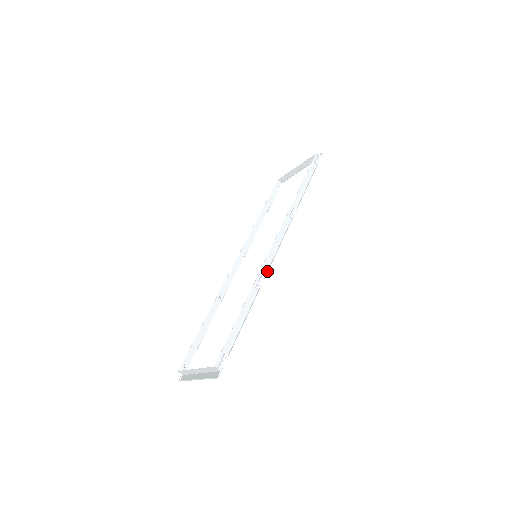
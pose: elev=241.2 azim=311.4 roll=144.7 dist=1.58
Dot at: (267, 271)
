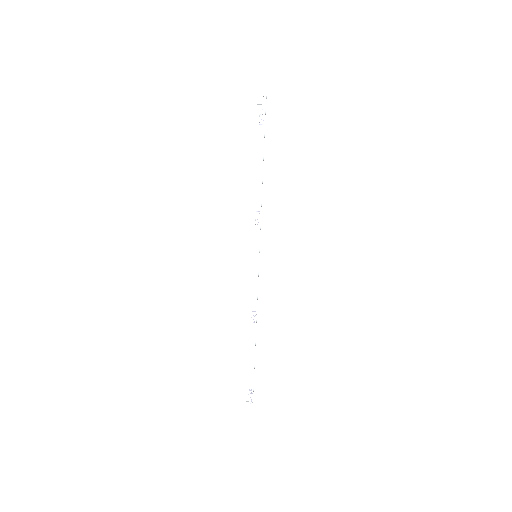
Dot at: (257, 302)
